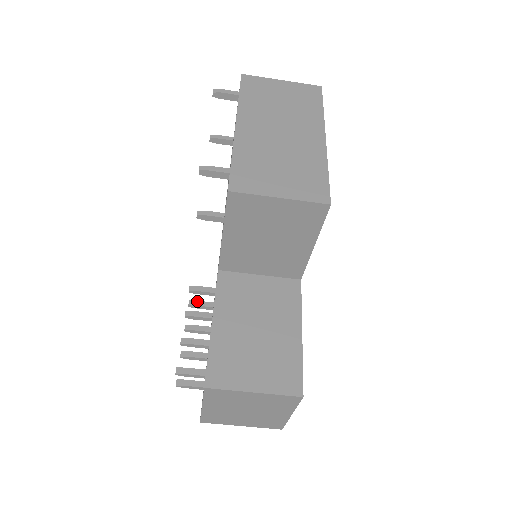
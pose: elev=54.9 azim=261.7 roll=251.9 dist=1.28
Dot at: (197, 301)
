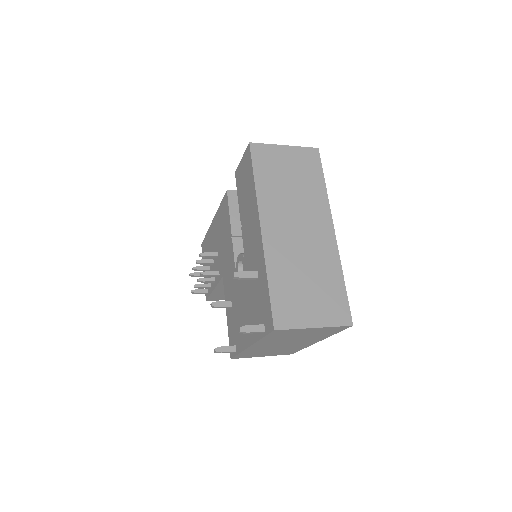
Dot at: (206, 257)
